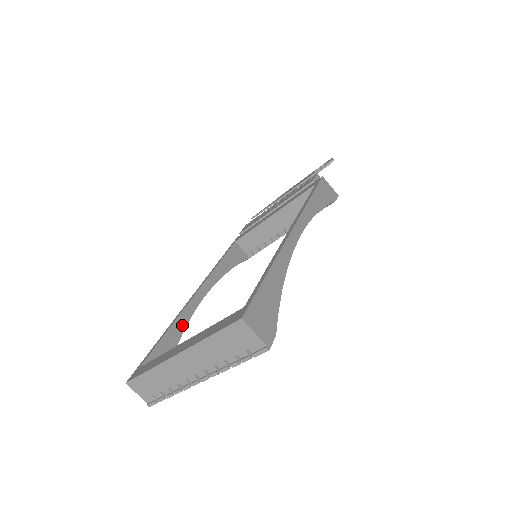
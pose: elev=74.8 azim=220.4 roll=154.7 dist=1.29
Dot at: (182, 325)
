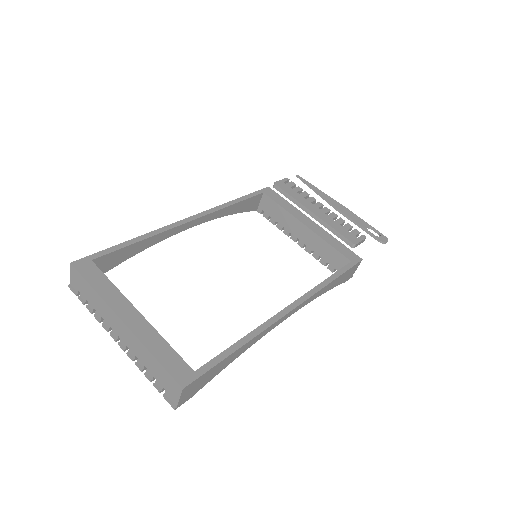
Dot at: (154, 241)
